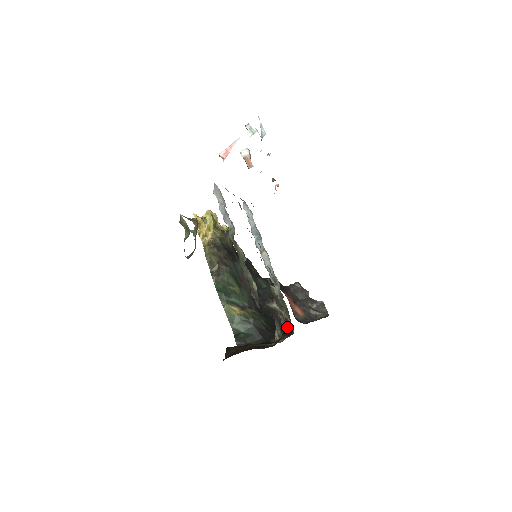
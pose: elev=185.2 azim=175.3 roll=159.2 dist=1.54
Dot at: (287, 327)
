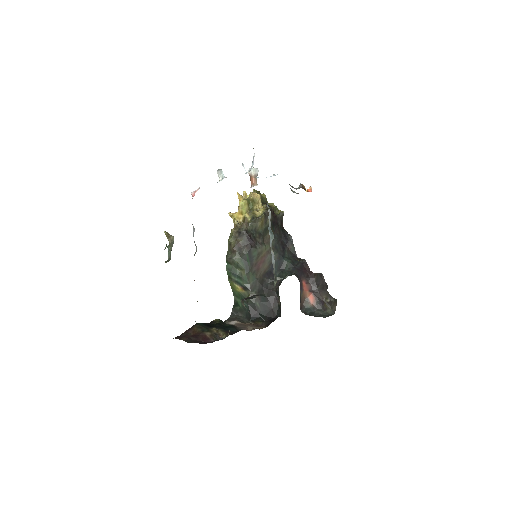
Dot at: (280, 314)
